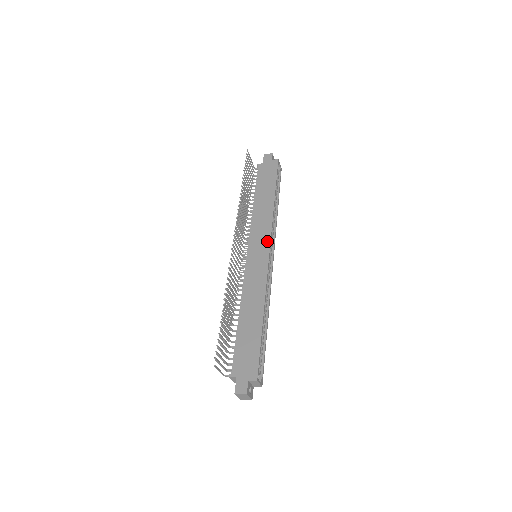
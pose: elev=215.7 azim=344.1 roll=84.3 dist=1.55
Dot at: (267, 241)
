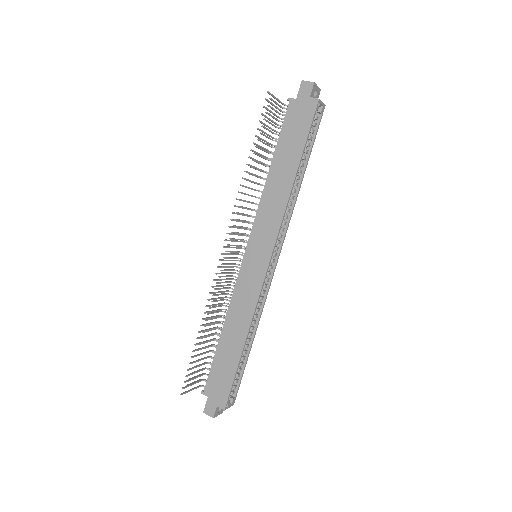
Dot at: (270, 245)
